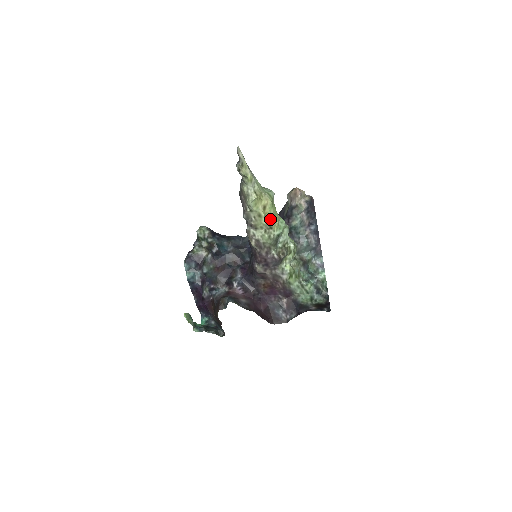
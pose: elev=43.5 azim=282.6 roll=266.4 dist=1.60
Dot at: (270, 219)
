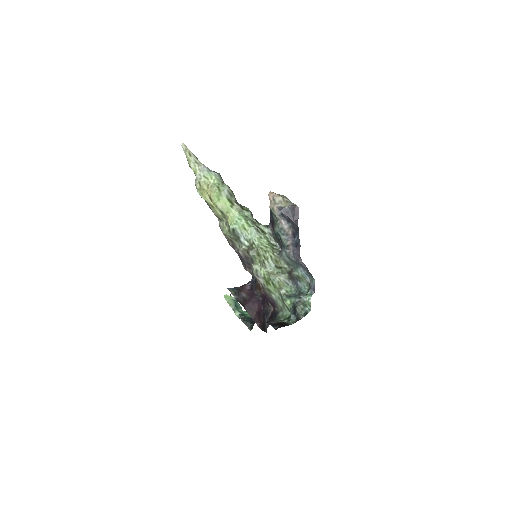
Dot at: (220, 211)
